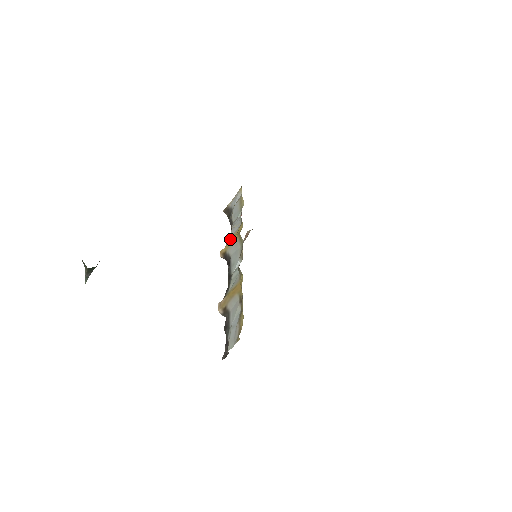
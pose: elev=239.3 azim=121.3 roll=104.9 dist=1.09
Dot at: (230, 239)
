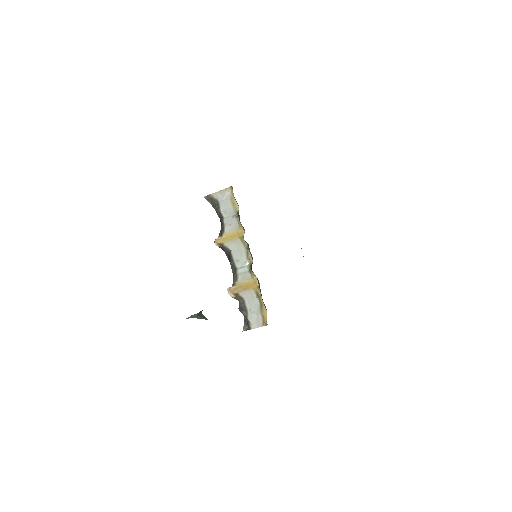
Dot at: (227, 235)
